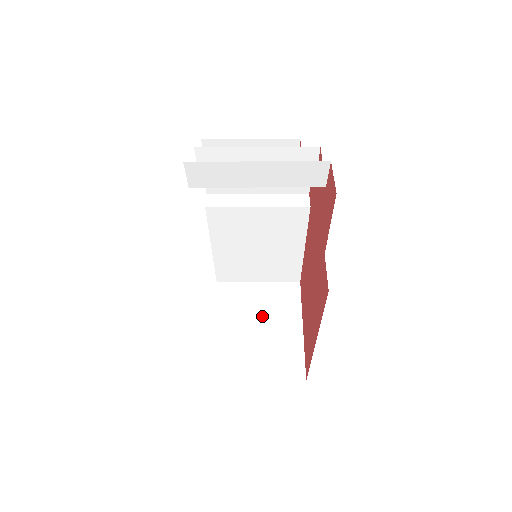
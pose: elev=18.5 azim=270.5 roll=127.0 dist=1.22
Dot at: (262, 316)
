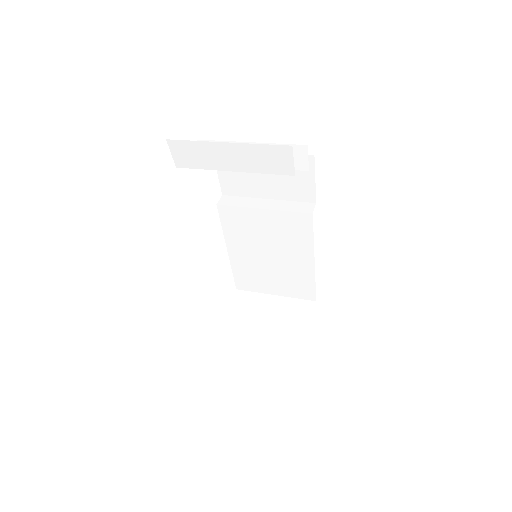
Dot at: (269, 326)
